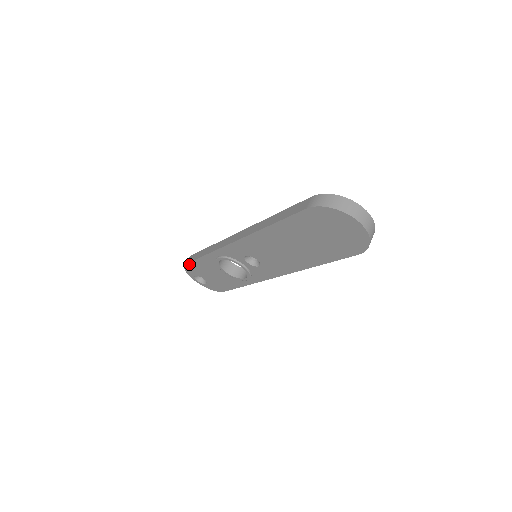
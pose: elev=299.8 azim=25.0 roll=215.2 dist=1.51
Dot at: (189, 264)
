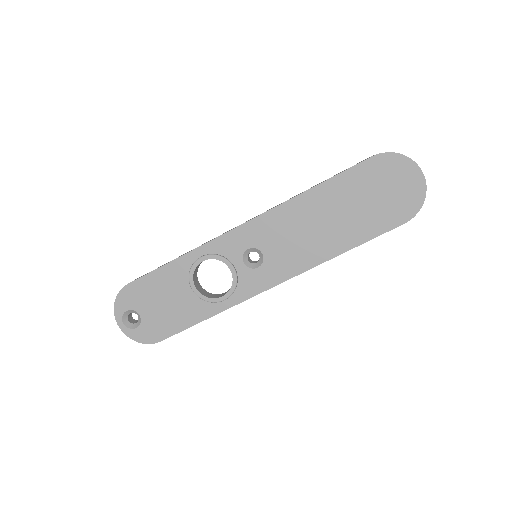
Dot at: (134, 283)
